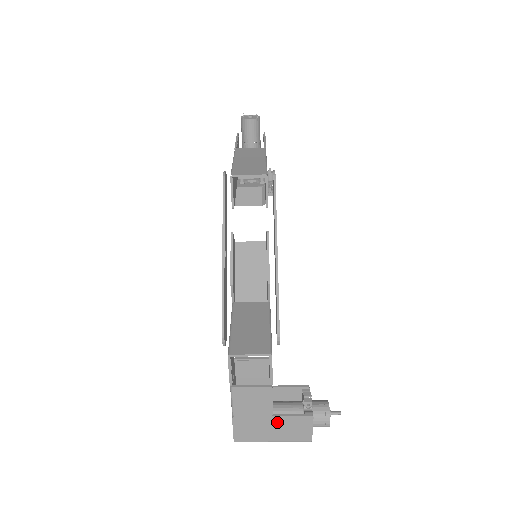
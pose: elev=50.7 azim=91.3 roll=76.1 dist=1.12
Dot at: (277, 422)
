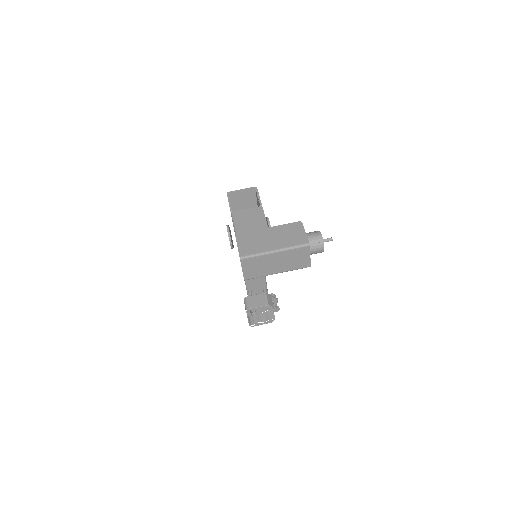
Dot at: (273, 232)
